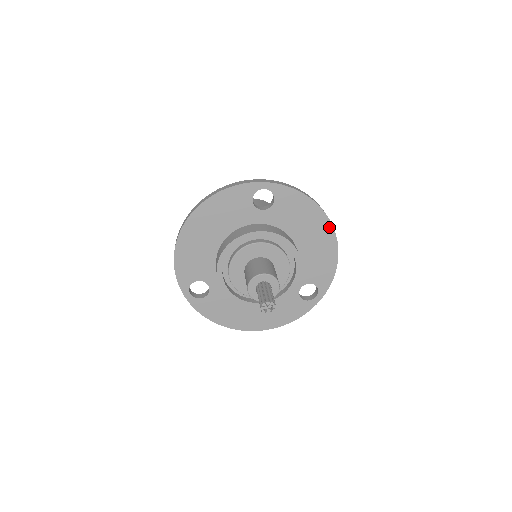
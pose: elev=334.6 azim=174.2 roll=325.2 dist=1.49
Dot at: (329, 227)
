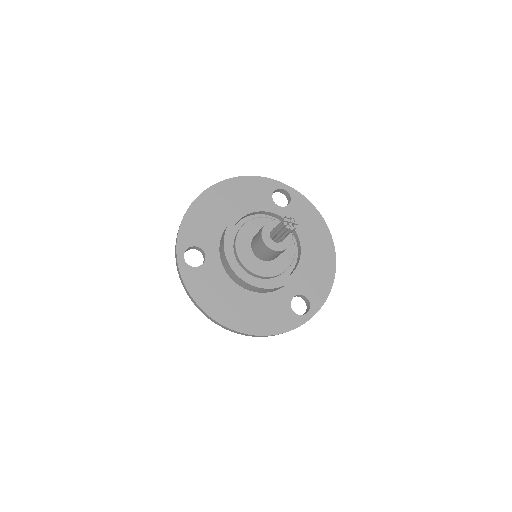
Dot at: (331, 245)
